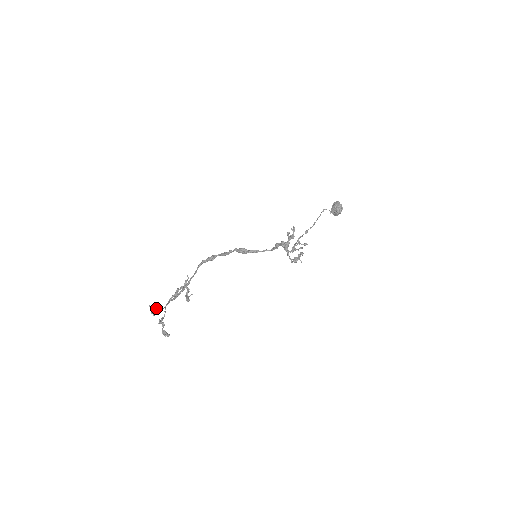
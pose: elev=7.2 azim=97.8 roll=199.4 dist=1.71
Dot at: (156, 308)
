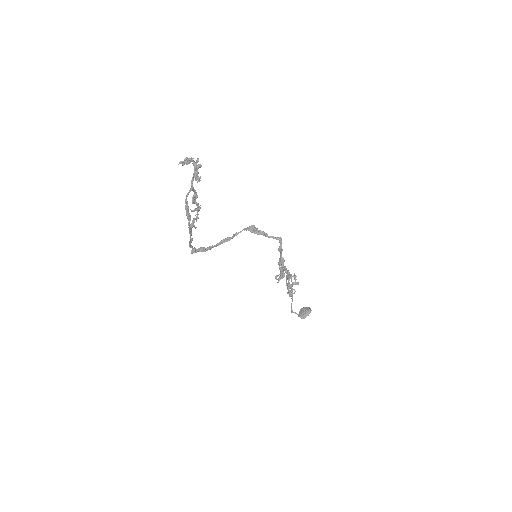
Dot at: (191, 161)
